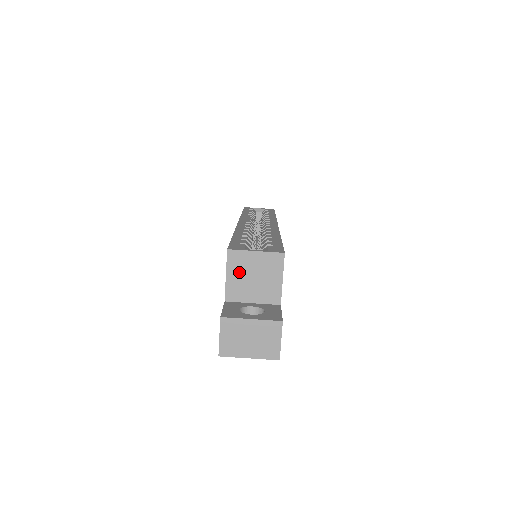
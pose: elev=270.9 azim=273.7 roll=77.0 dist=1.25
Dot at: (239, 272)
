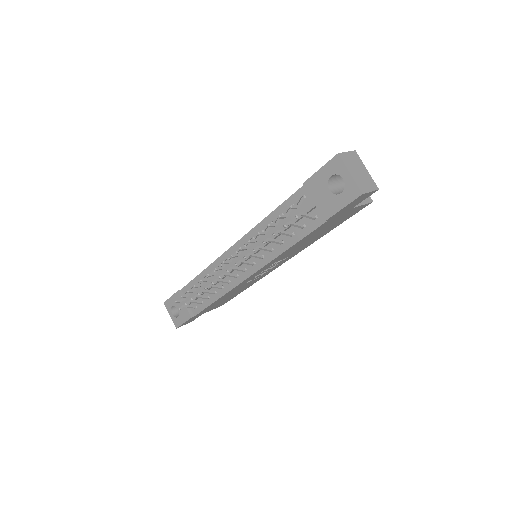
Dot at: occluded
